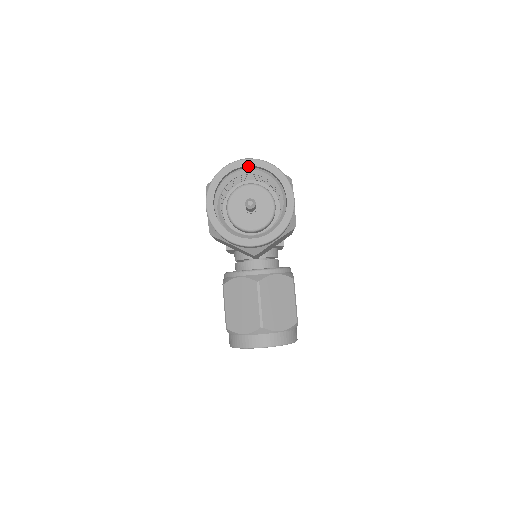
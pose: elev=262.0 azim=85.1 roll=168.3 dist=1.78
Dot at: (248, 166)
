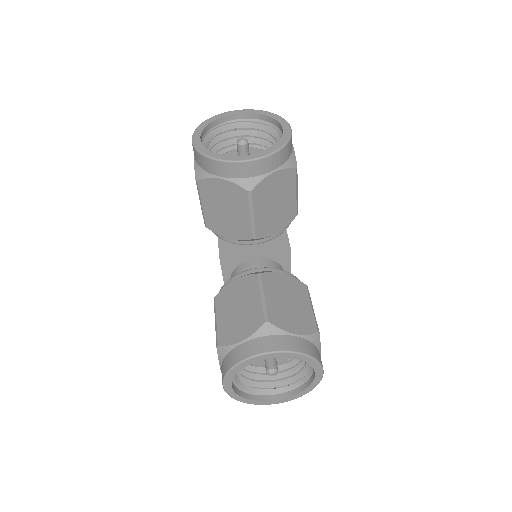
Dot at: (239, 115)
